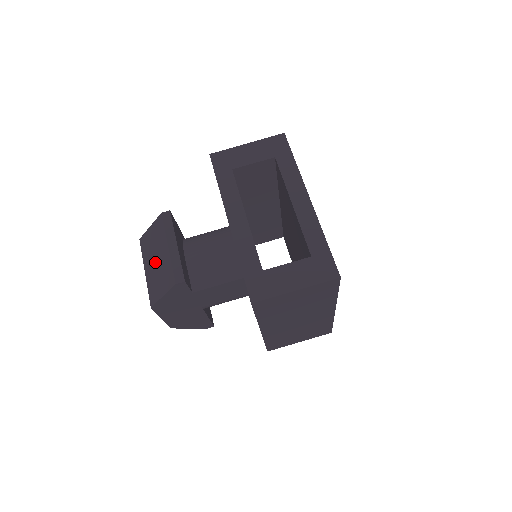
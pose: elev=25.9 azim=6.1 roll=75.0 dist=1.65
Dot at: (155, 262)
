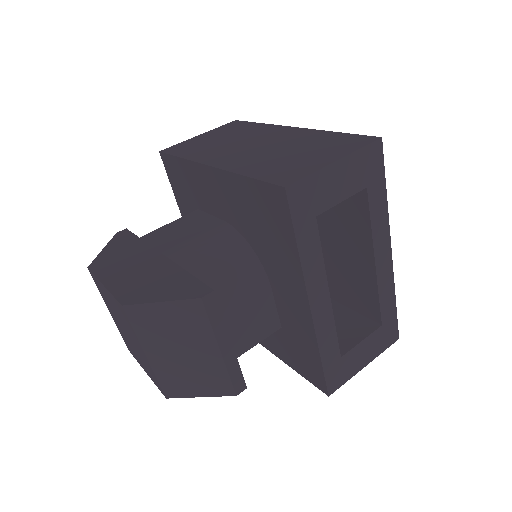
Dot at: (180, 355)
